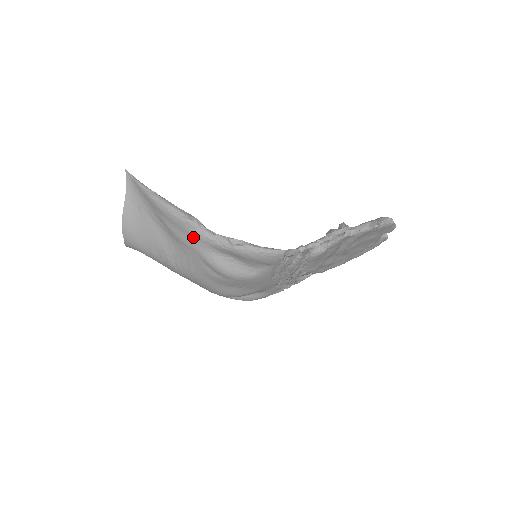
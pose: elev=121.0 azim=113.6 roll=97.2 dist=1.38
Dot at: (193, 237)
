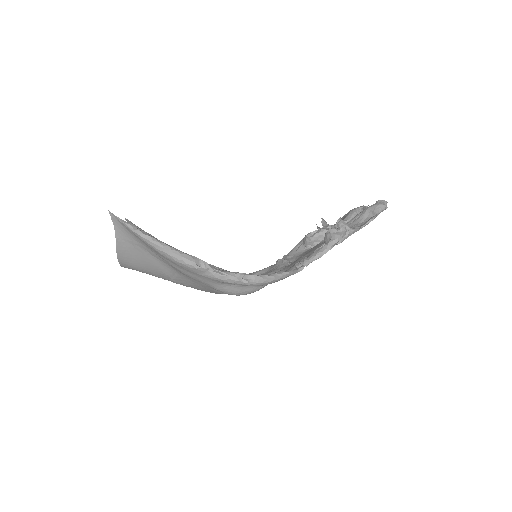
Dot at: (202, 277)
